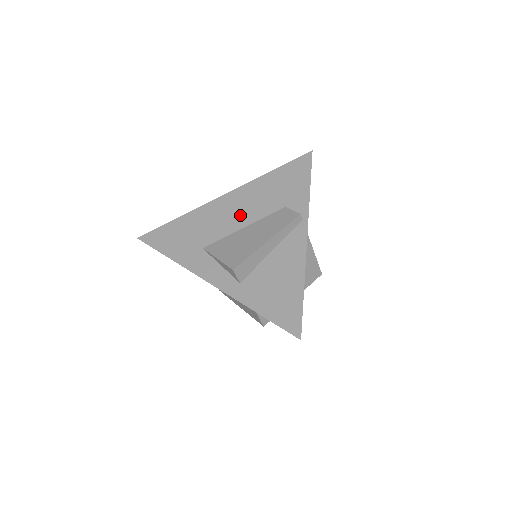
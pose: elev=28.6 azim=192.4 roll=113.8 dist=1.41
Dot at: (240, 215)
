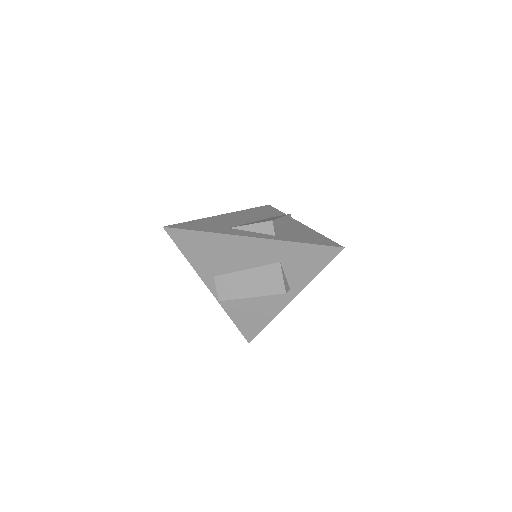
Dot at: (244, 219)
